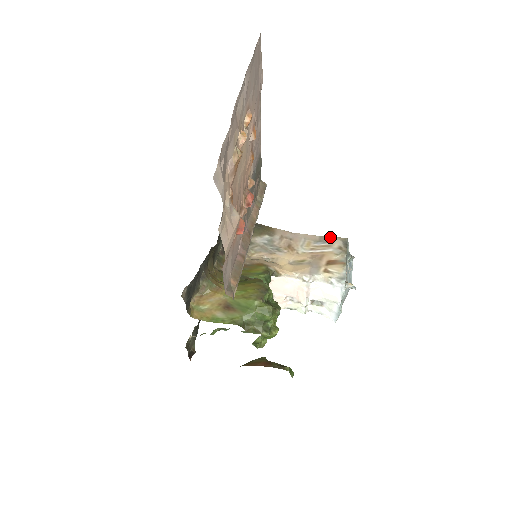
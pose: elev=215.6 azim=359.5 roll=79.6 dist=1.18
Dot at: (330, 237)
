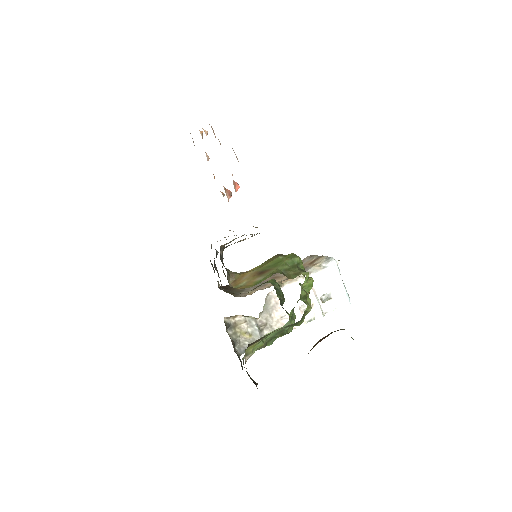
Dot at: occluded
